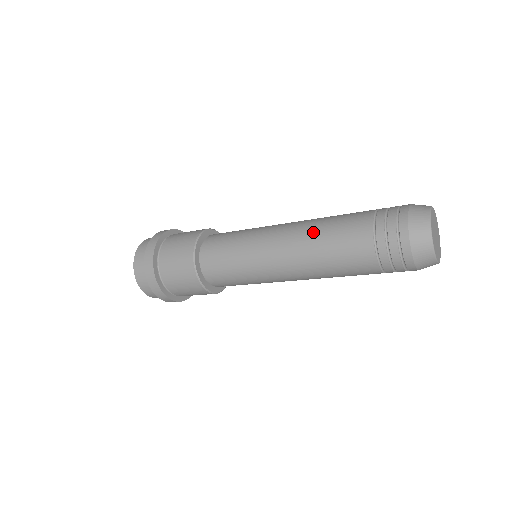
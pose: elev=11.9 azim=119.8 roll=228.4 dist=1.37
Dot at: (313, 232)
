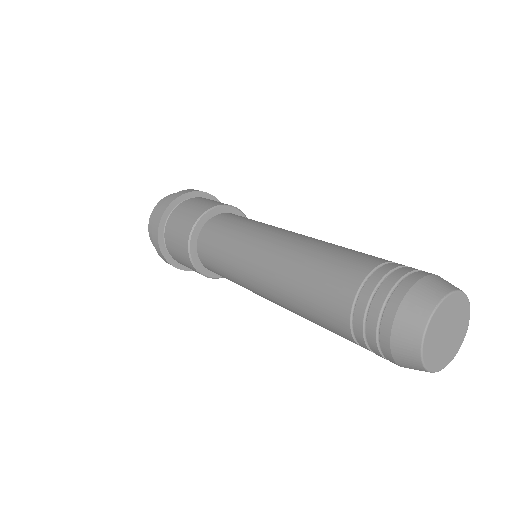
Dot at: (292, 307)
